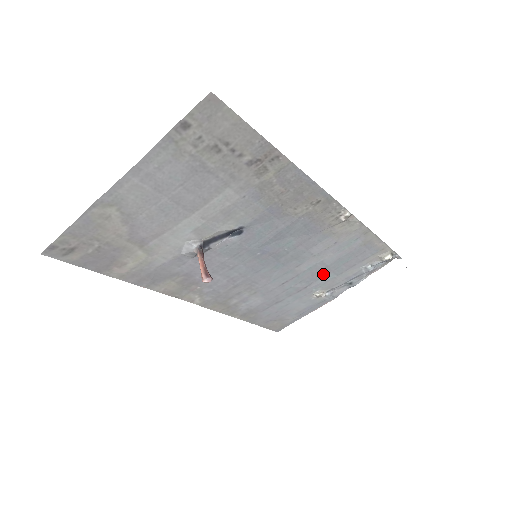
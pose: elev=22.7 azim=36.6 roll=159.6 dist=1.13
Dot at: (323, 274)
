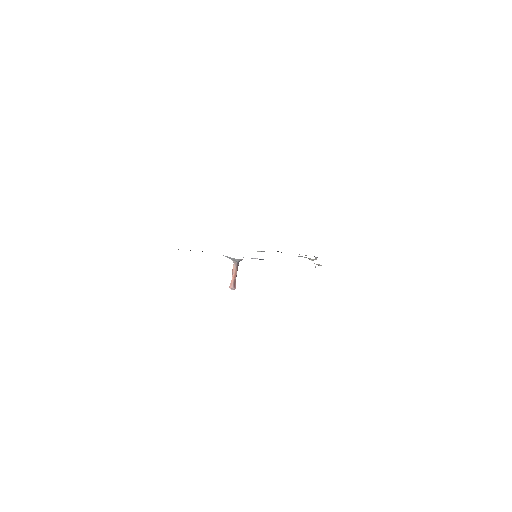
Dot at: occluded
